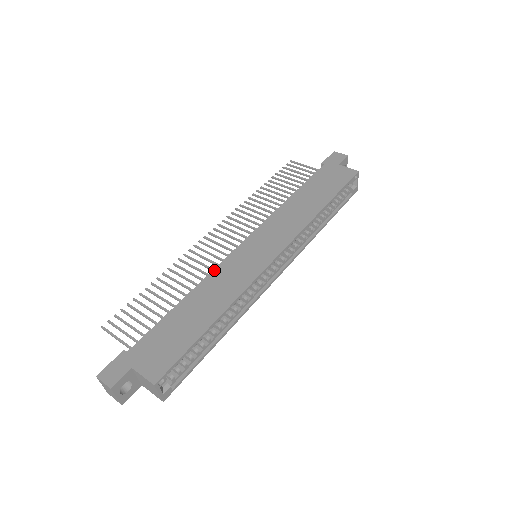
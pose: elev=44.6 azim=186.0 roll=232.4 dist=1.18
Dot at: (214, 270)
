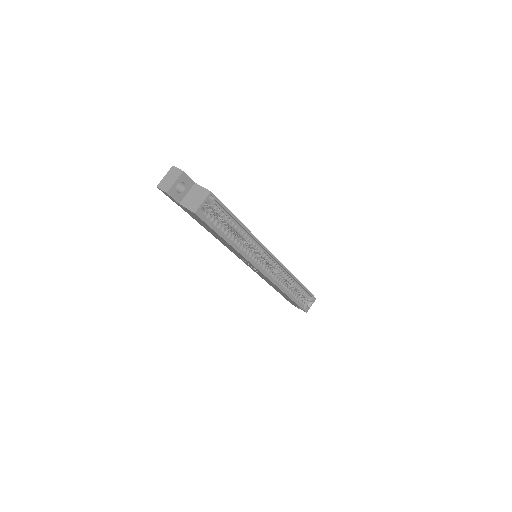
Dot at: occluded
